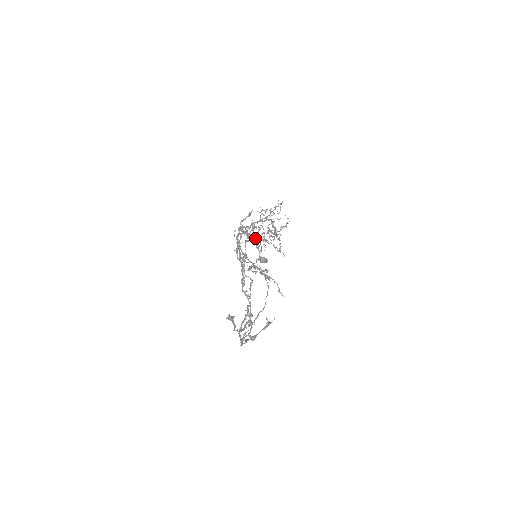
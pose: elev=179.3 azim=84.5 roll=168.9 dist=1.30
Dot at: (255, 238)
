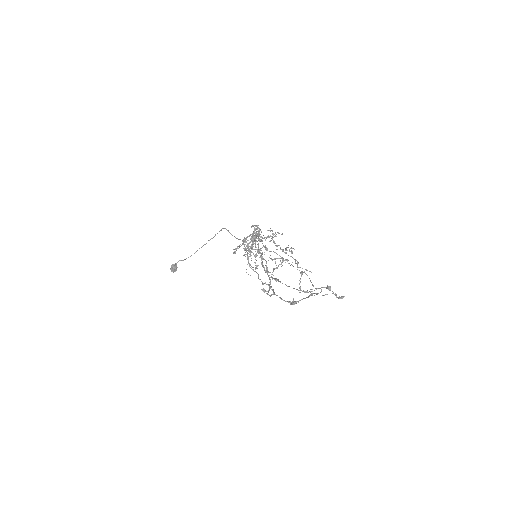
Dot at: (202, 246)
